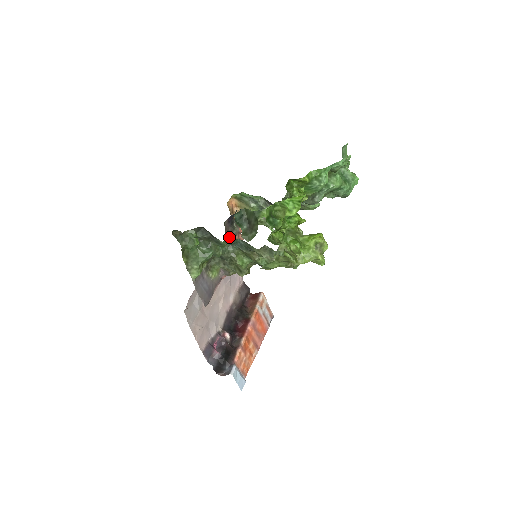
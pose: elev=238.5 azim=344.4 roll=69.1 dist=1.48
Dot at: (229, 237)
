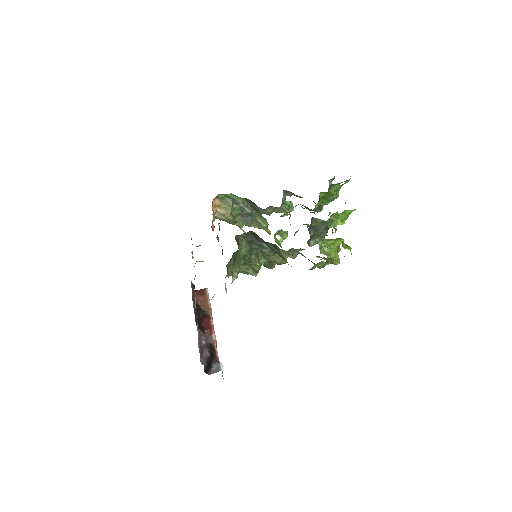
Dot at: occluded
